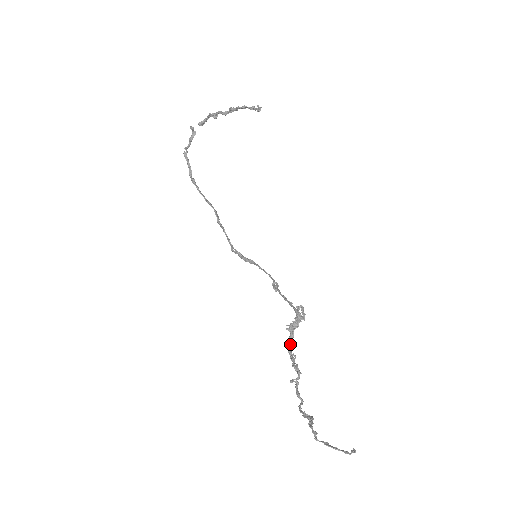
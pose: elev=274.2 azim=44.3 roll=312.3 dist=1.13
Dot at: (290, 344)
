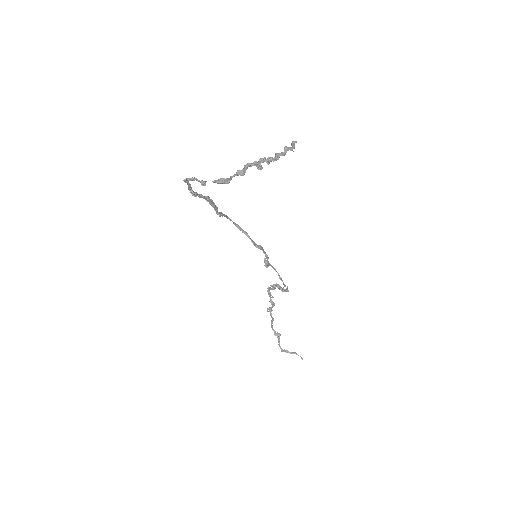
Dot at: (270, 289)
